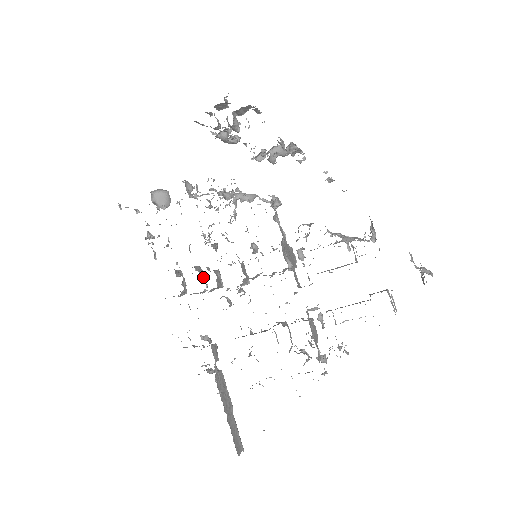
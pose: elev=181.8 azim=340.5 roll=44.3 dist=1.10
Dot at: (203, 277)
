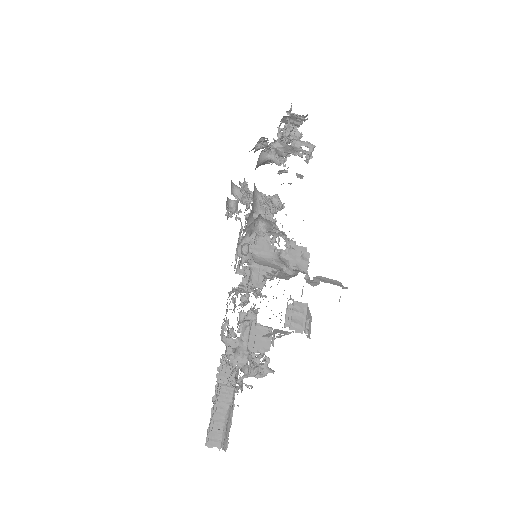
Dot at: occluded
